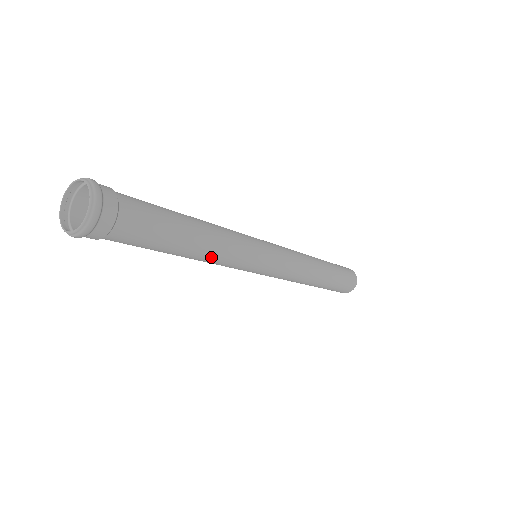
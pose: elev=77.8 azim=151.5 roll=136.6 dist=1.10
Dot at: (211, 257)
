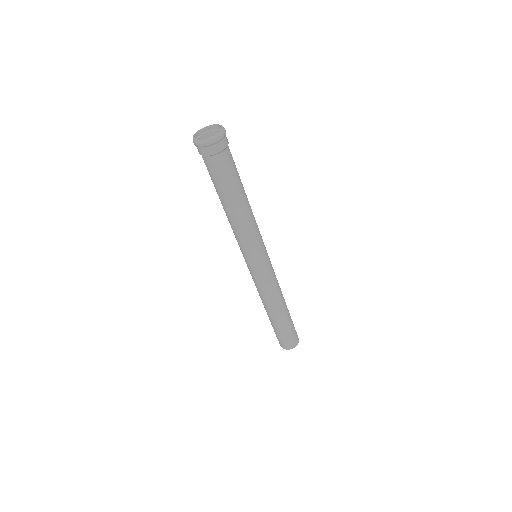
Dot at: (247, 219)
